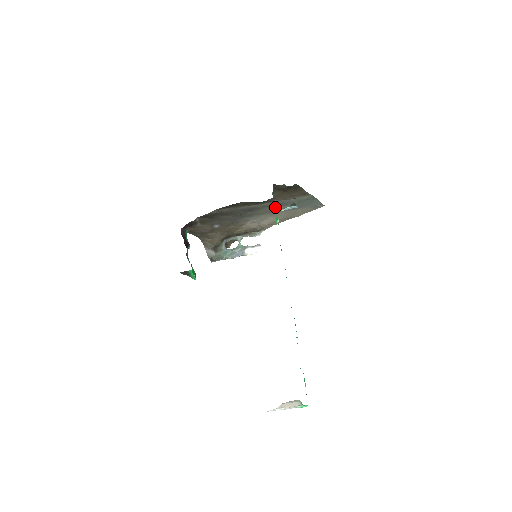
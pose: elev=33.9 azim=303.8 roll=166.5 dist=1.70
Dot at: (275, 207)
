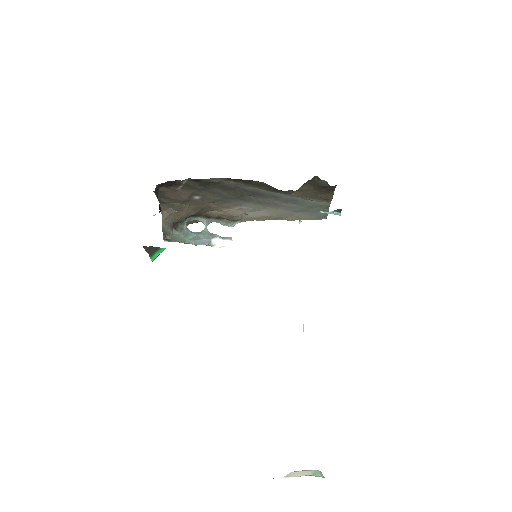
Dot at: (282, 201)
